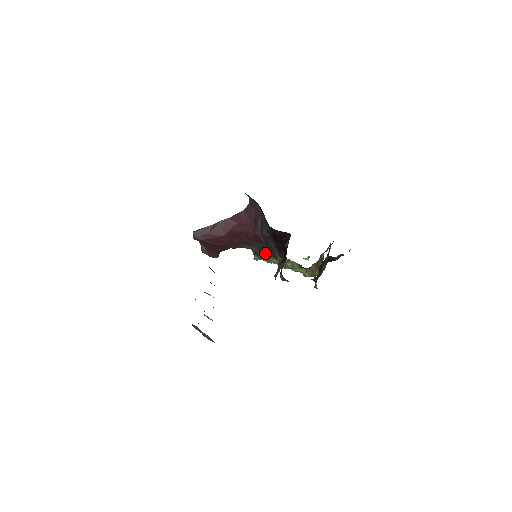
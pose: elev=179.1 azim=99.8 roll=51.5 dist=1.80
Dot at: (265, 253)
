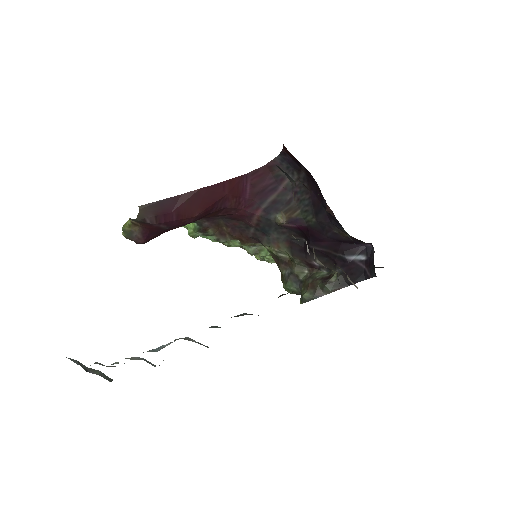
Dot at: (224, 232)
